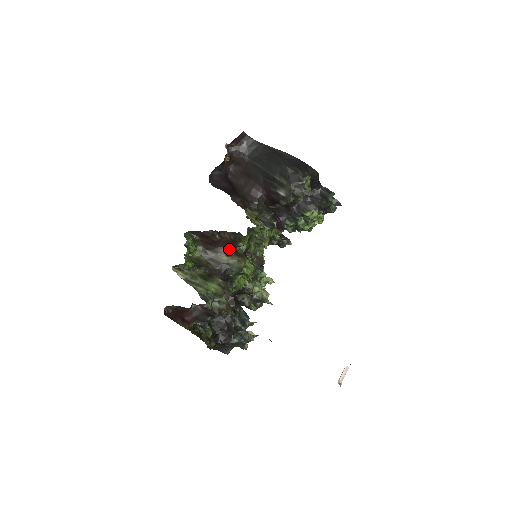
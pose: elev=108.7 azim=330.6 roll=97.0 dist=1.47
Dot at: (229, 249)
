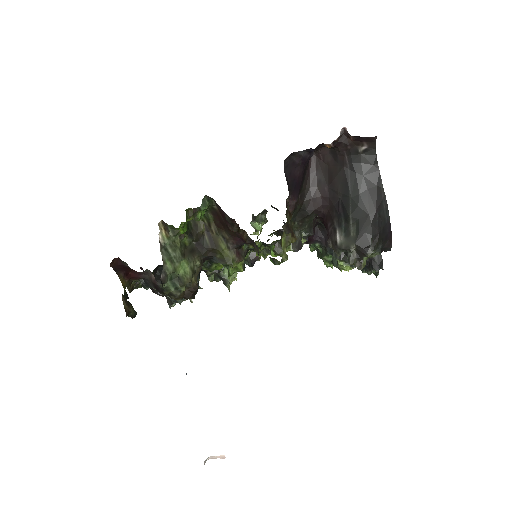
Dot at: (235, 242)
